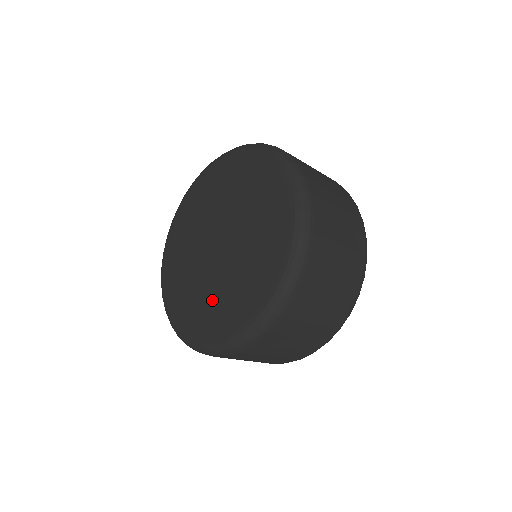
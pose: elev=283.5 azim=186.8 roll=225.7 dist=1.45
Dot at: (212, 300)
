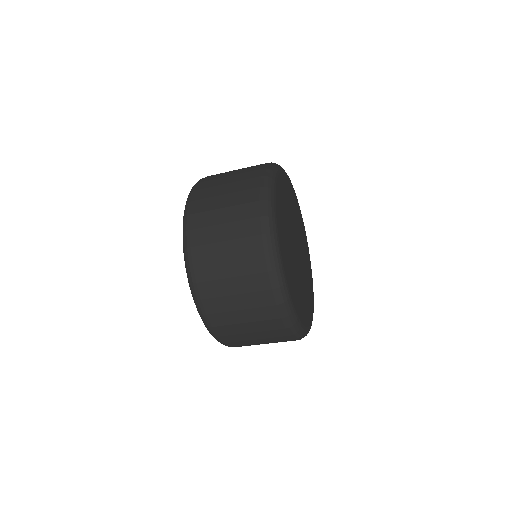
Dot at: occluded
